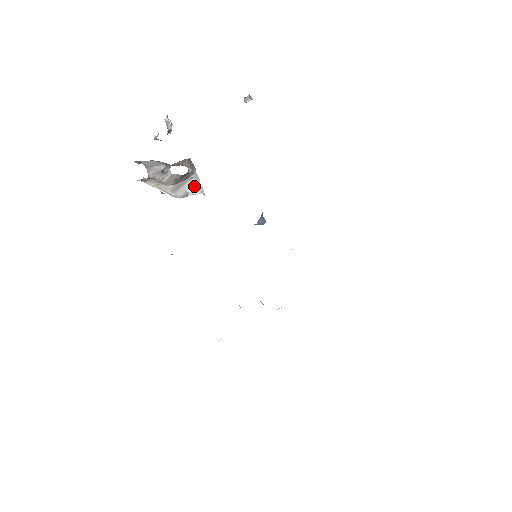
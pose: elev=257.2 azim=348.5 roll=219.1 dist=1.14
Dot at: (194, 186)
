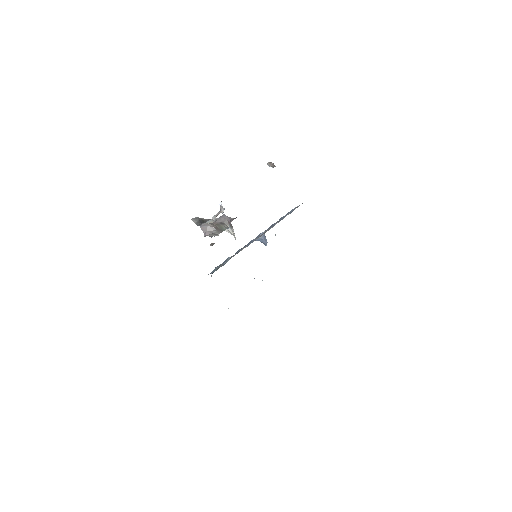
Dot at: (228, 230)
